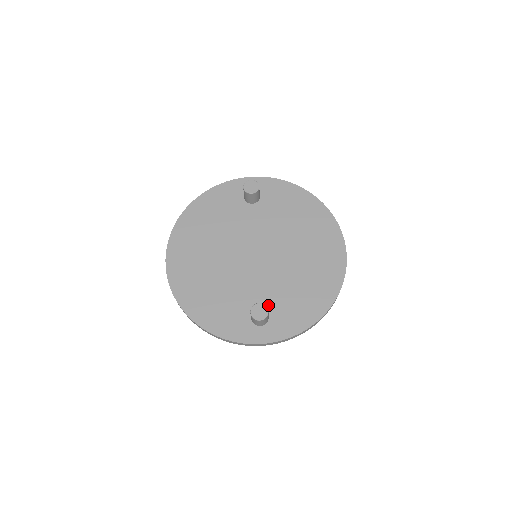
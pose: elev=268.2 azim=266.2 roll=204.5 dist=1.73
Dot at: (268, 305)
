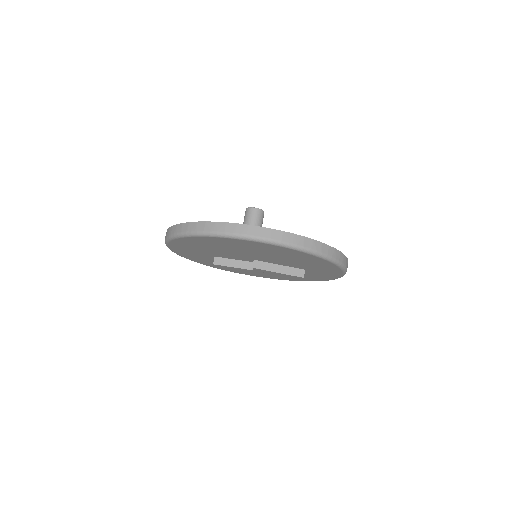
Dot at: occluded
